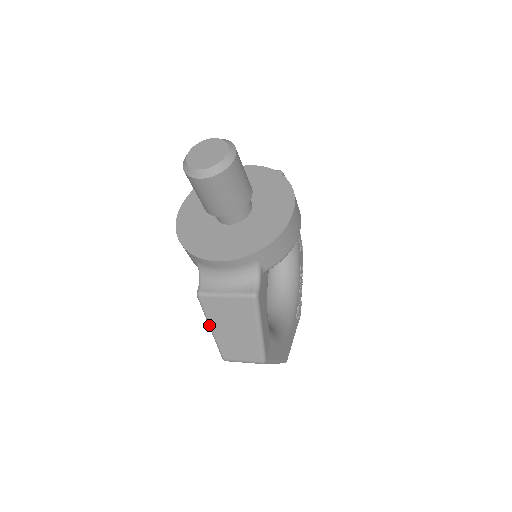
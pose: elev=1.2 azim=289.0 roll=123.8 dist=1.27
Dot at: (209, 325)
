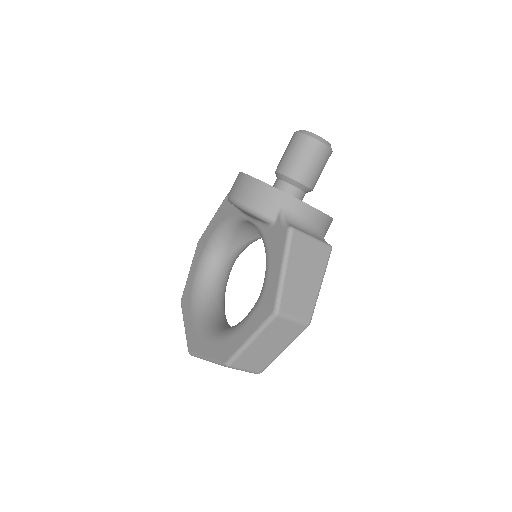
Dot at: (286, 264)
